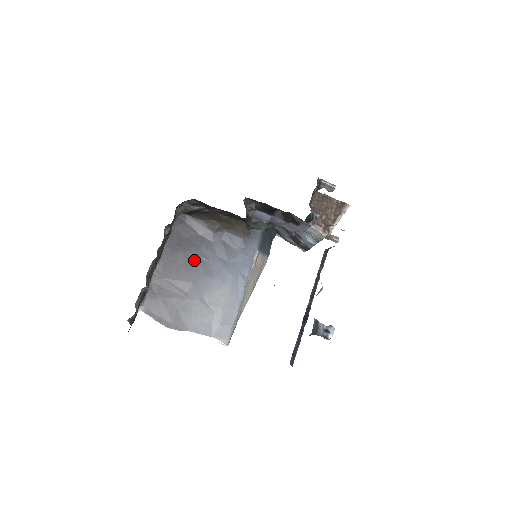
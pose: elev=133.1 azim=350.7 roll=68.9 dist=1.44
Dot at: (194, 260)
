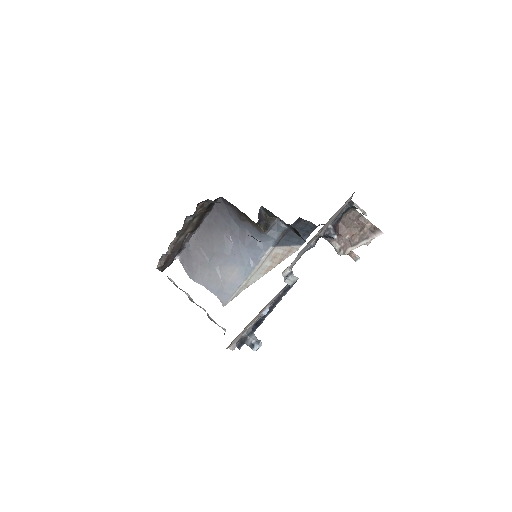
Dot at: (221, 237)
